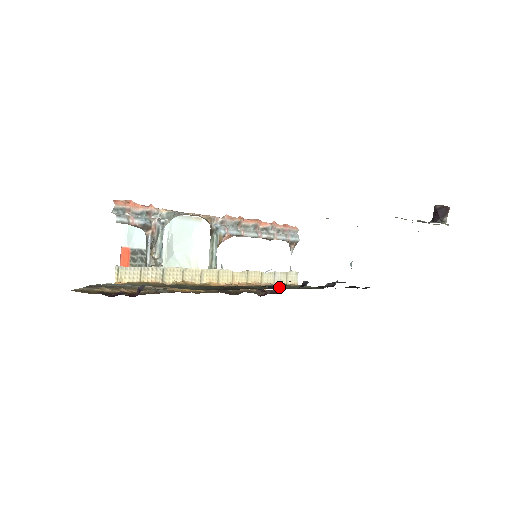
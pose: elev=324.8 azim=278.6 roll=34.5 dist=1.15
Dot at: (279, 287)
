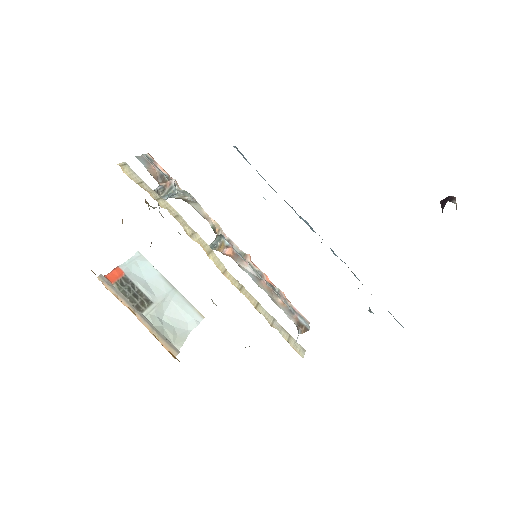
Dot at: occluded
